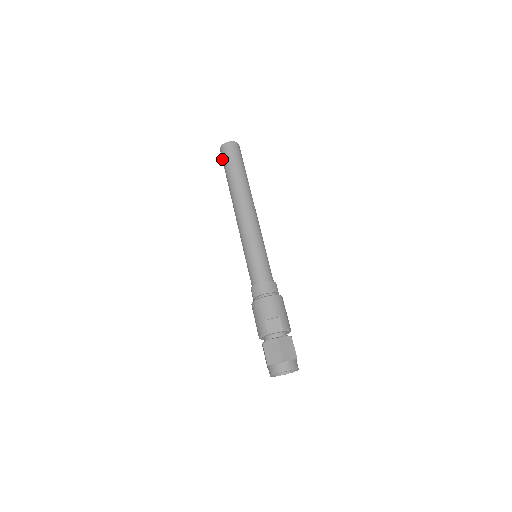
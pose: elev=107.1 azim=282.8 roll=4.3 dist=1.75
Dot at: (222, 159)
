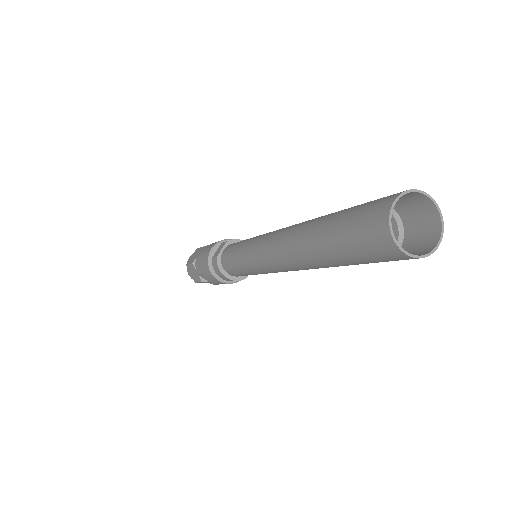
Dot at: (362, 215)
